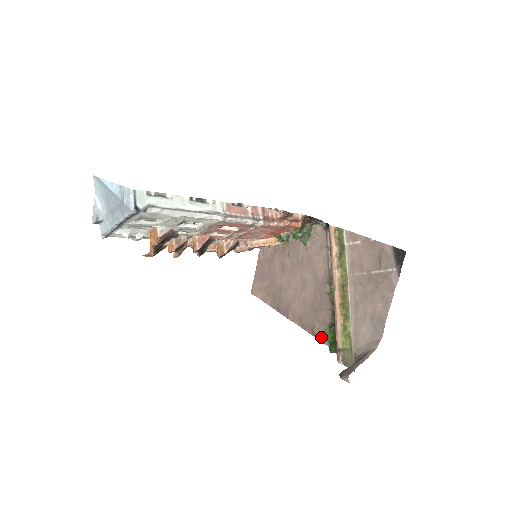
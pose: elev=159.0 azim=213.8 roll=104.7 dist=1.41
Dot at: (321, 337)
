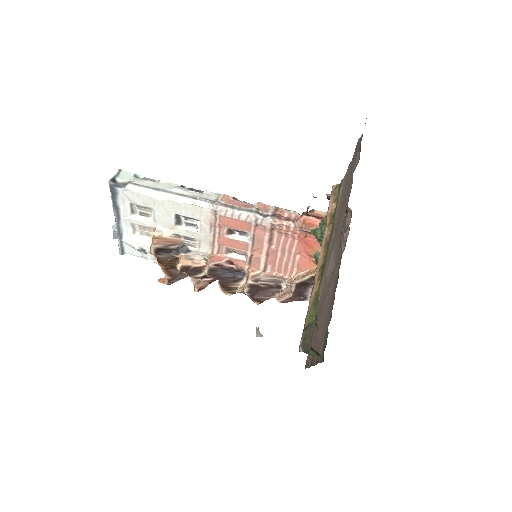
Dot at: occluded
